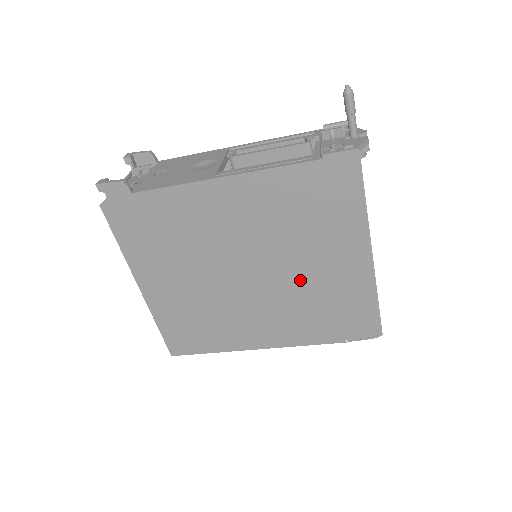
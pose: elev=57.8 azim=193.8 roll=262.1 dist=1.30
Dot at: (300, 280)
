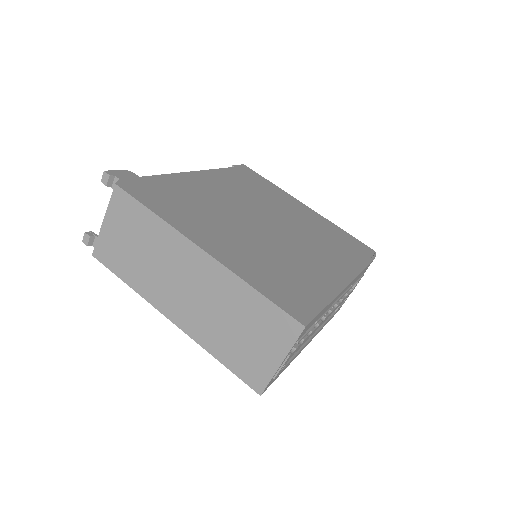
Dot at: (297, 224)
